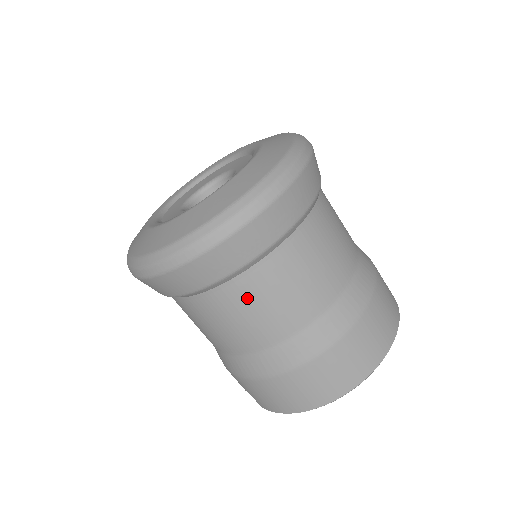
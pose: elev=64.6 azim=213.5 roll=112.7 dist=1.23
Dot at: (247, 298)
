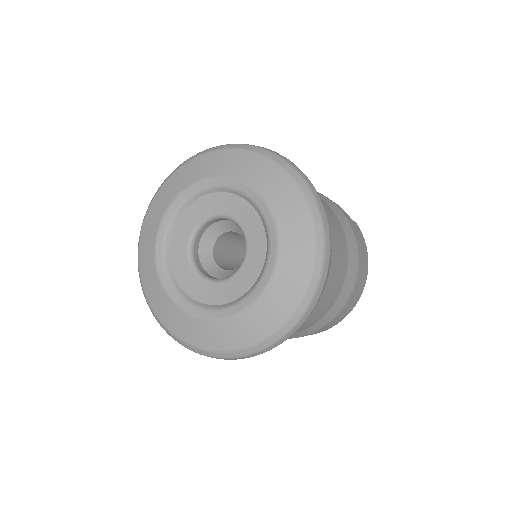
Dot at: occluded
